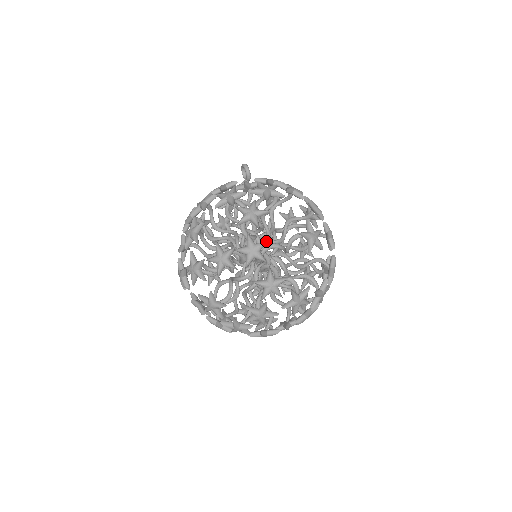
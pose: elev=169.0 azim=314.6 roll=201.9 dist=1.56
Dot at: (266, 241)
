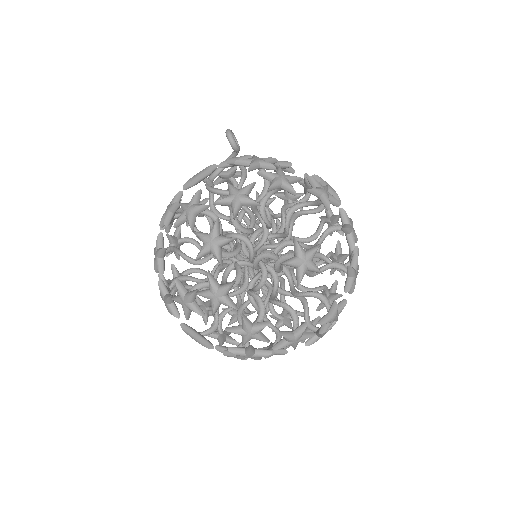
Dot at: (231, 284)
